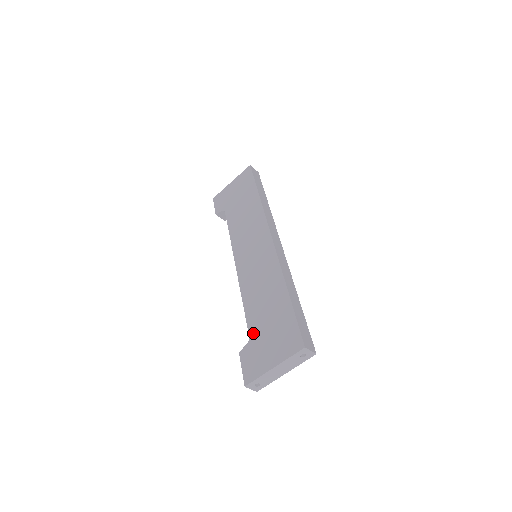
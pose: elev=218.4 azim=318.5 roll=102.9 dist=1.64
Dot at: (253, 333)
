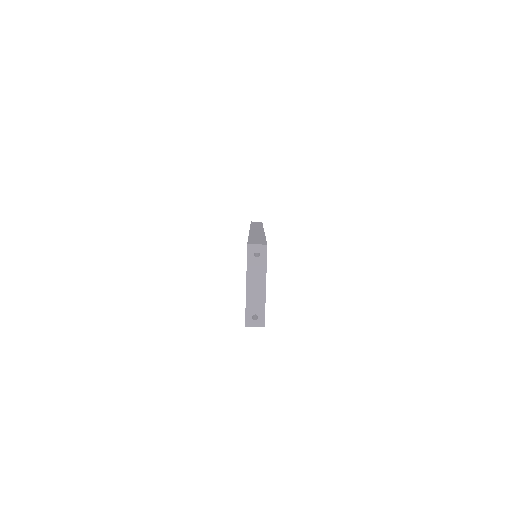
Dot at: occluded
